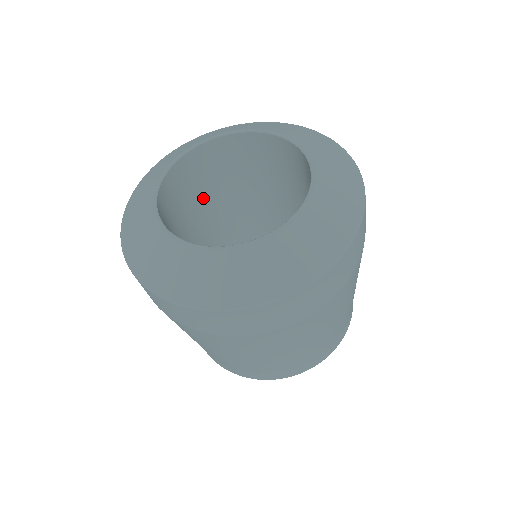
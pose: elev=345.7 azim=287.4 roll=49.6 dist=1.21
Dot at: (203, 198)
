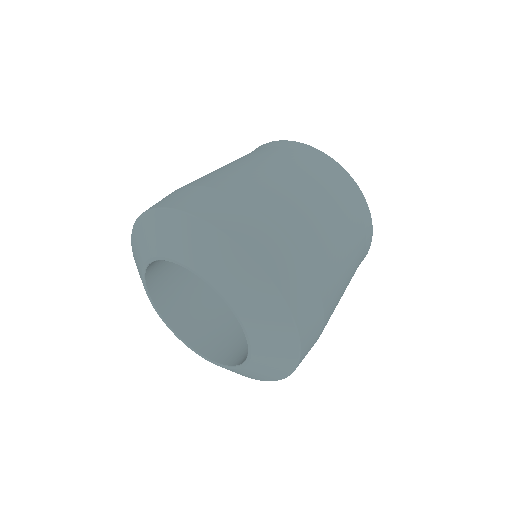
Dot at: occluded
